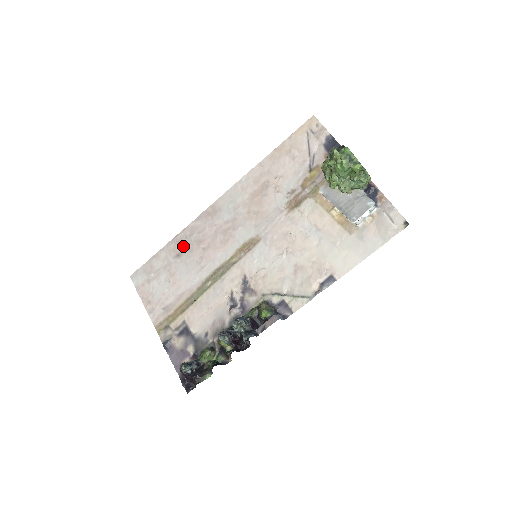
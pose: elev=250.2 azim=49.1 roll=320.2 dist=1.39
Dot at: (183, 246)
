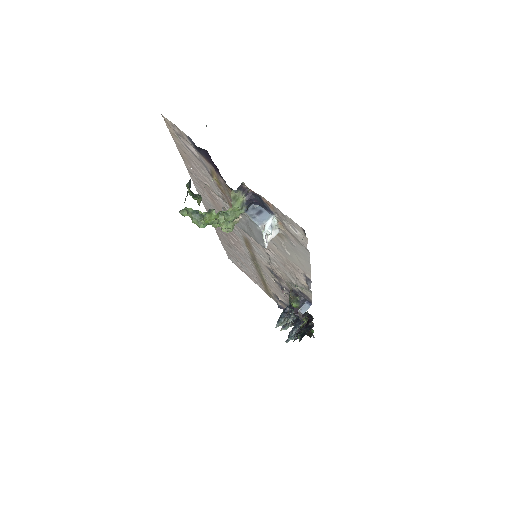
Dot at: (225, 240)
